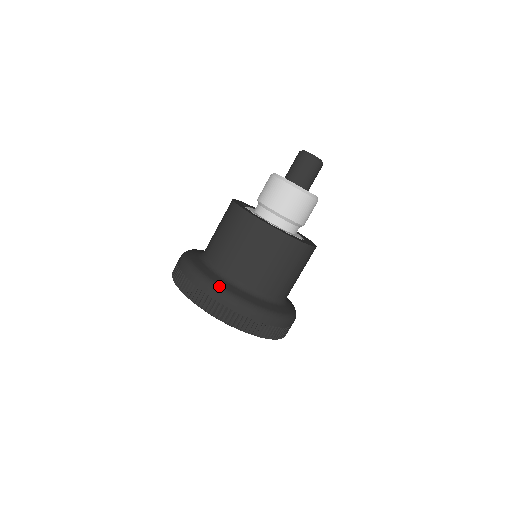
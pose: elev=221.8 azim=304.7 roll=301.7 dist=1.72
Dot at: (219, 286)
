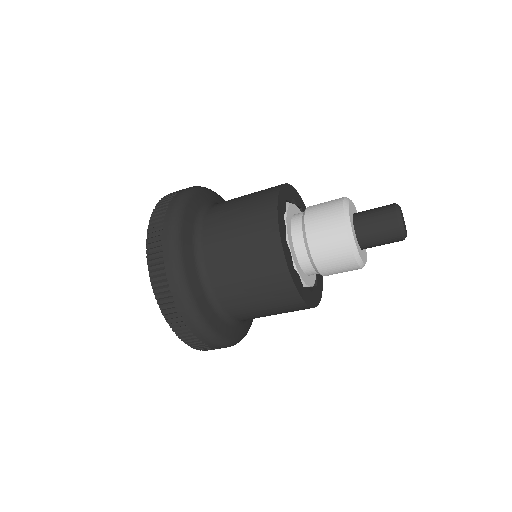
Dot at: (189, 292)
